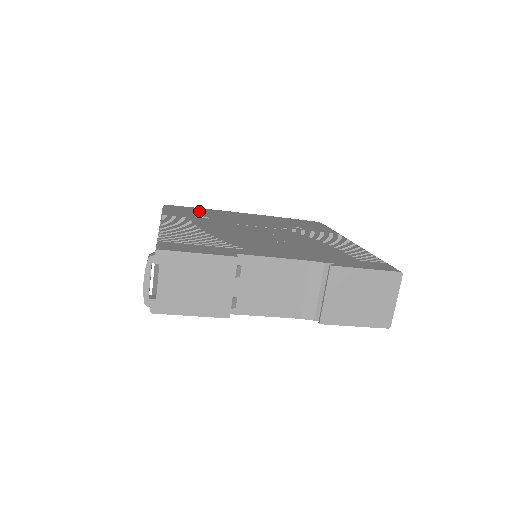
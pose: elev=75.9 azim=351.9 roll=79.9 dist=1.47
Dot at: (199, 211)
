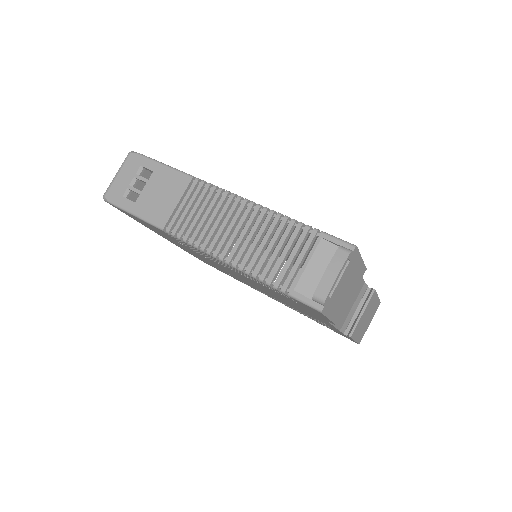
Dot at: occluded
